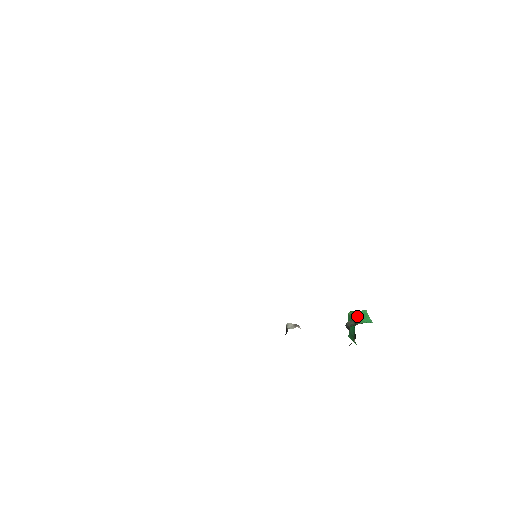
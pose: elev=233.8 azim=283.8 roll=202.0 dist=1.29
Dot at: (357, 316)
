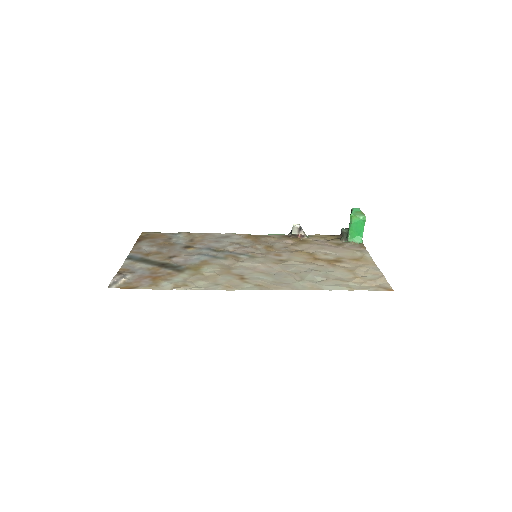
Dot at: (353, 229)
